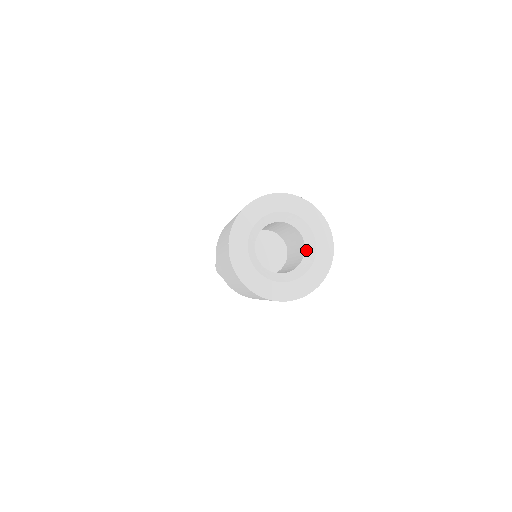
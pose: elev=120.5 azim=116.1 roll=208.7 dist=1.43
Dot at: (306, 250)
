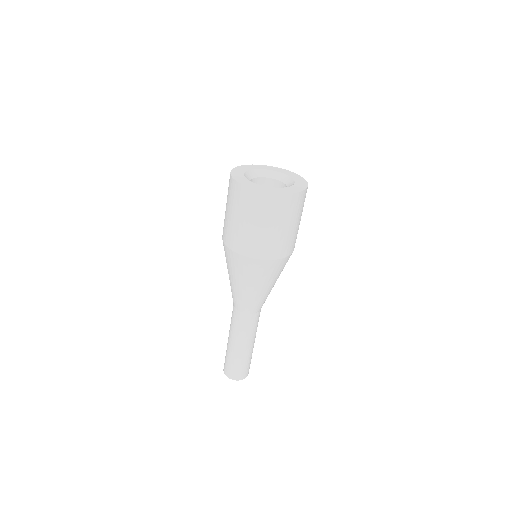
Dot at: (287, 184)
